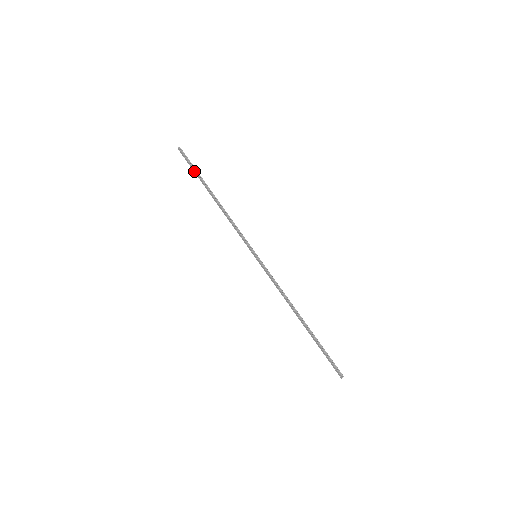
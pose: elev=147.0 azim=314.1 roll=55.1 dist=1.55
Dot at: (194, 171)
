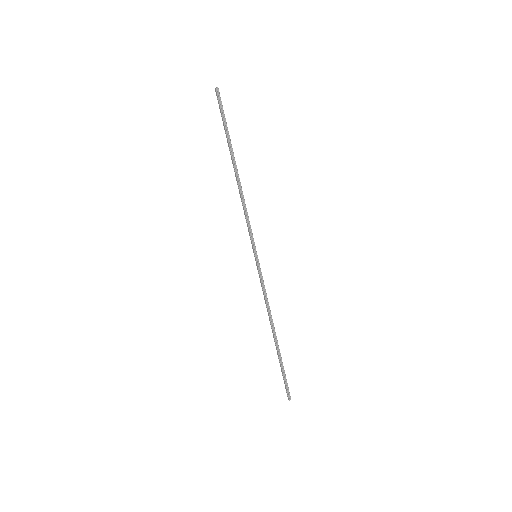
Dot at: (224, 127)
